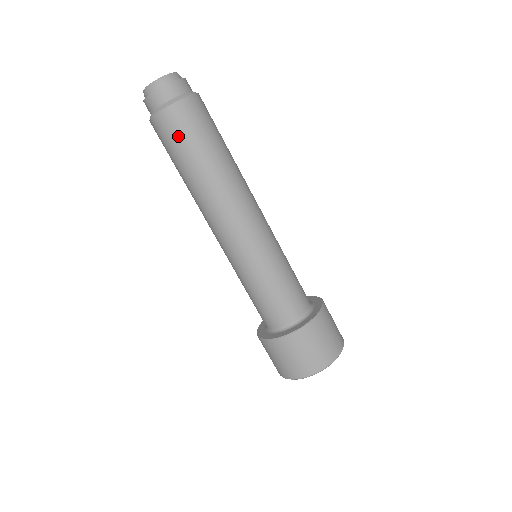
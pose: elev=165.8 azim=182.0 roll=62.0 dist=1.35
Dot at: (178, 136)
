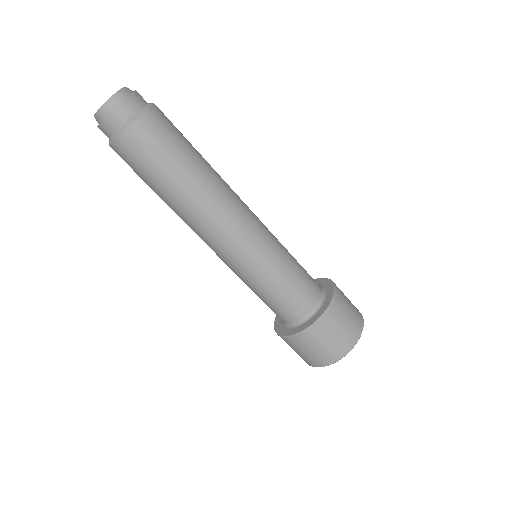
Dot at: (169, 135)
